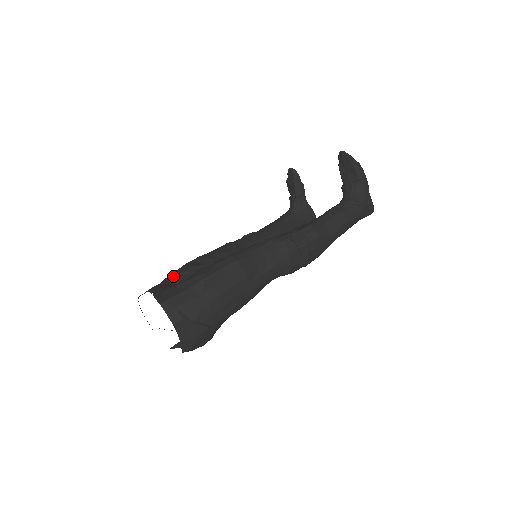
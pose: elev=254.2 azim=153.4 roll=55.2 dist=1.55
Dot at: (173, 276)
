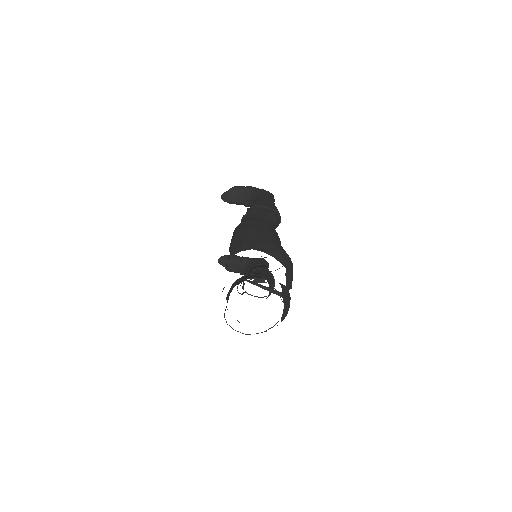
Dot at: (228, 297)
